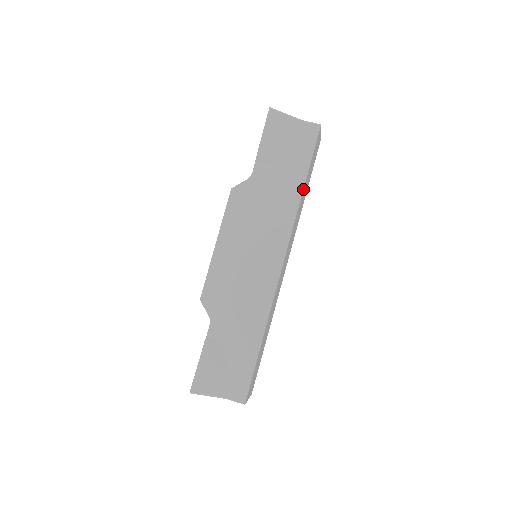
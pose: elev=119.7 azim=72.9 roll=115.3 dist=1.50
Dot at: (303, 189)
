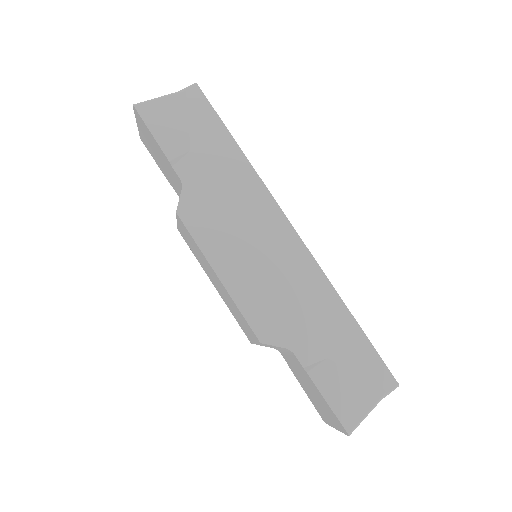
Dot at: (241, 151)
